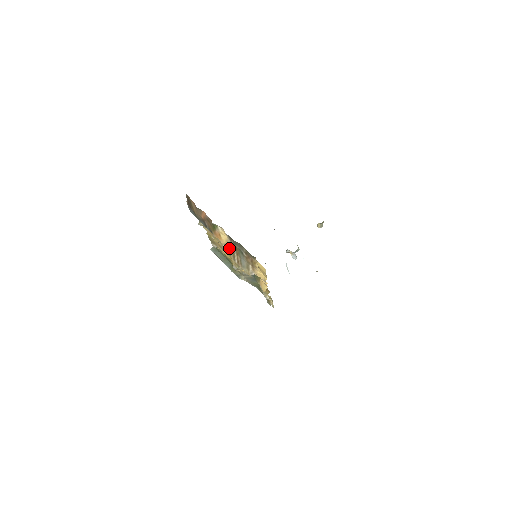
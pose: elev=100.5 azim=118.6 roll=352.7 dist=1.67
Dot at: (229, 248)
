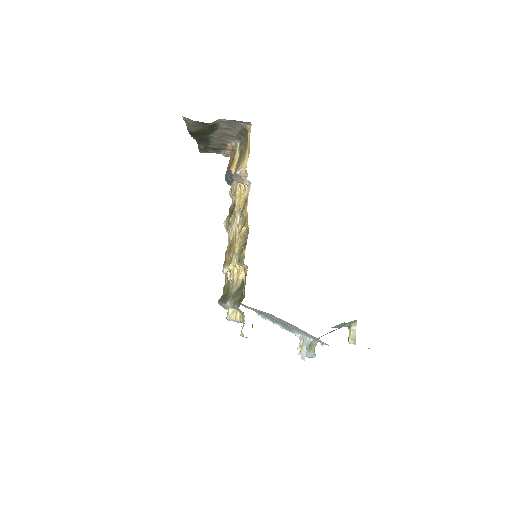
Dot at: occluded
